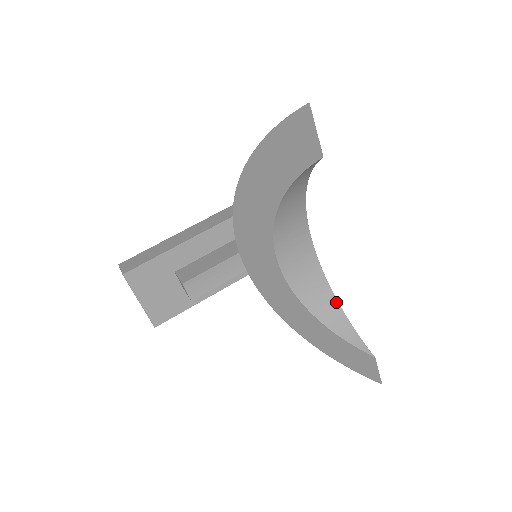
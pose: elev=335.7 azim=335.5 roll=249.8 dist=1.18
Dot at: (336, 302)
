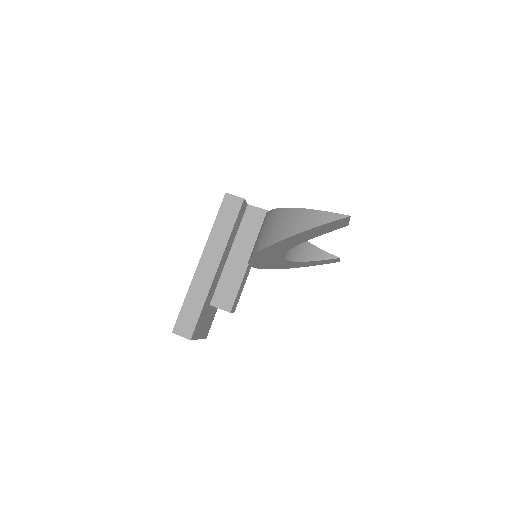
Dot at: (308, 243)
